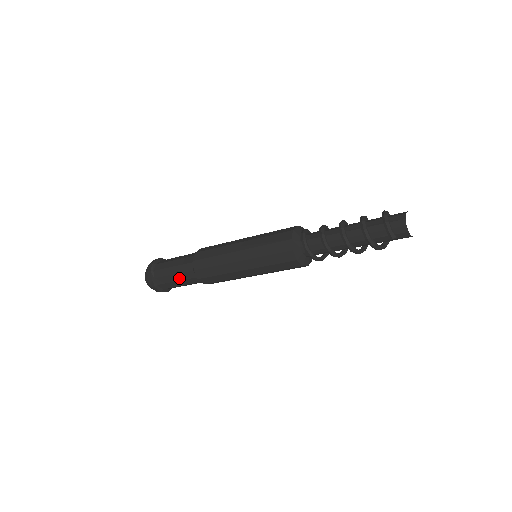
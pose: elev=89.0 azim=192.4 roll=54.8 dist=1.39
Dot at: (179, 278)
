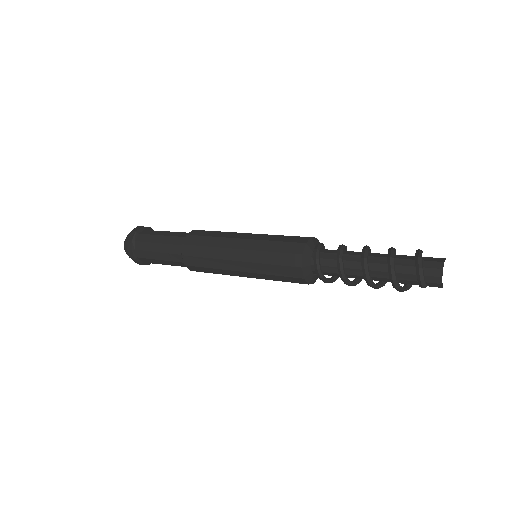
Dot at: (163, 258)
